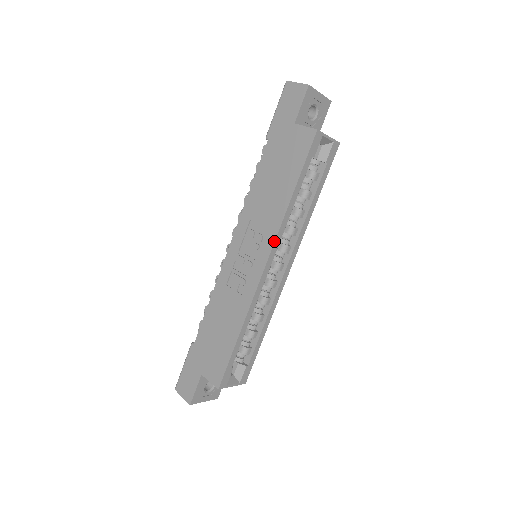
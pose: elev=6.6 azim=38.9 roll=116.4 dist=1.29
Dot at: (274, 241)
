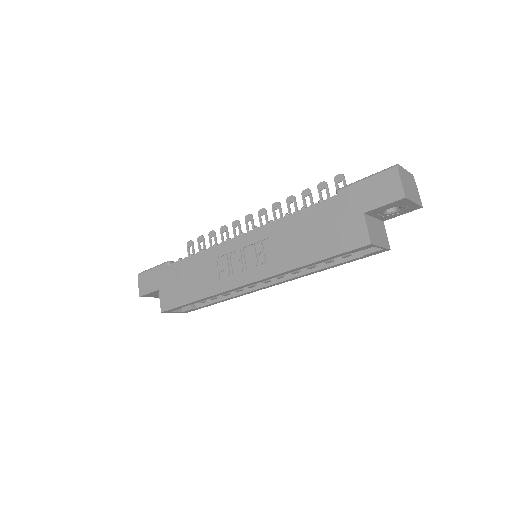
Dot at: (268, 277)
